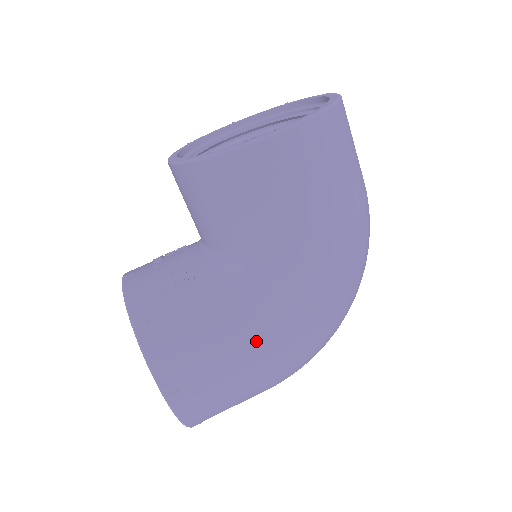
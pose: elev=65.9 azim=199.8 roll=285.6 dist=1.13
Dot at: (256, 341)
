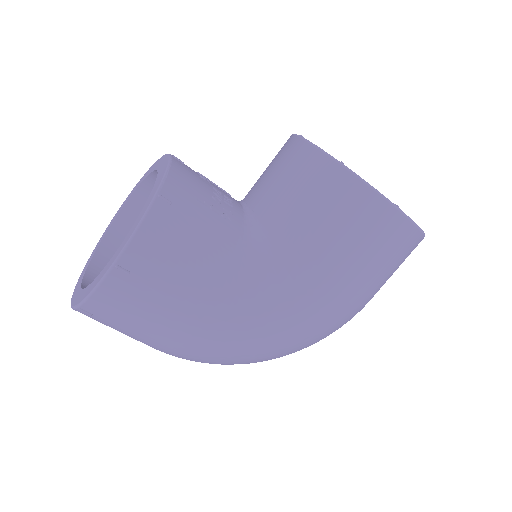
Dot at: (217, 307)
